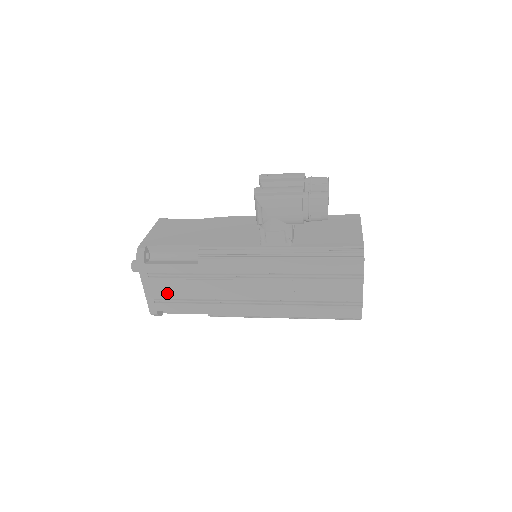
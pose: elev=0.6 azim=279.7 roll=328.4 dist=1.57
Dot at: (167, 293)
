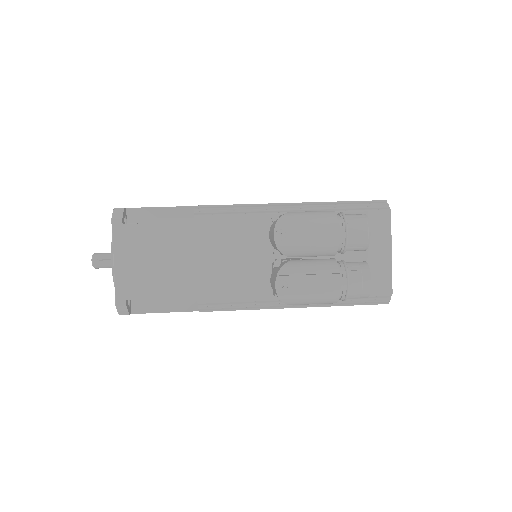
Dot at: occluded
